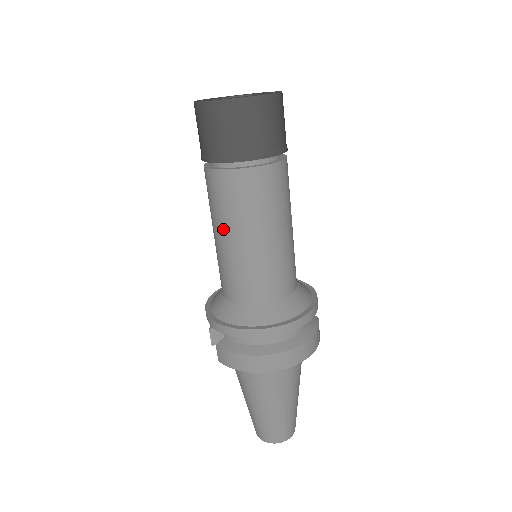
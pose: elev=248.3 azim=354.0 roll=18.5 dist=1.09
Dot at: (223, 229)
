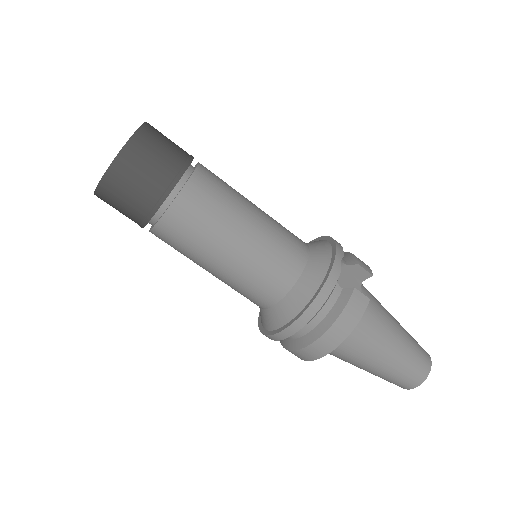
Dot at: occluded
